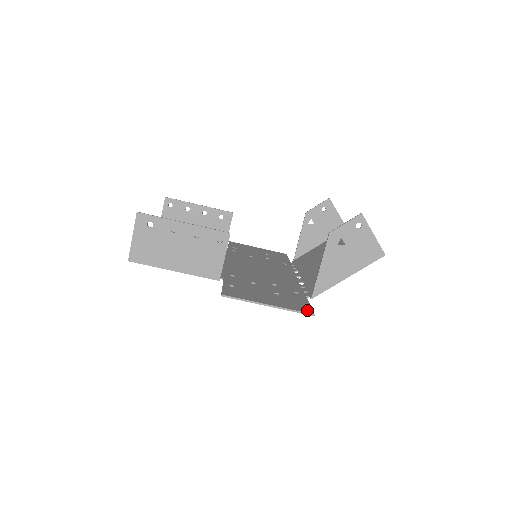
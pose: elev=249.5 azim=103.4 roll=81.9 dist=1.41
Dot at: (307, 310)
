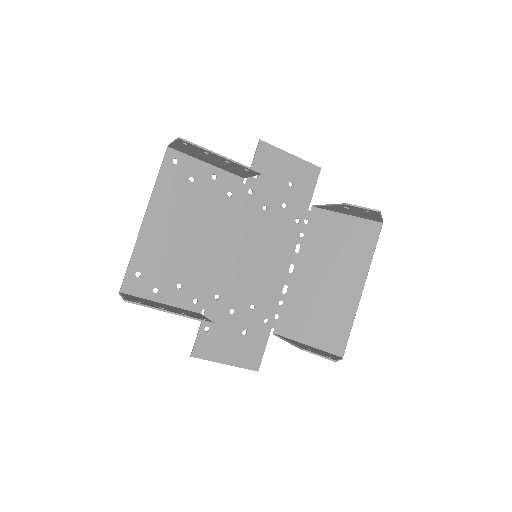
Dot at: (256, 365)
